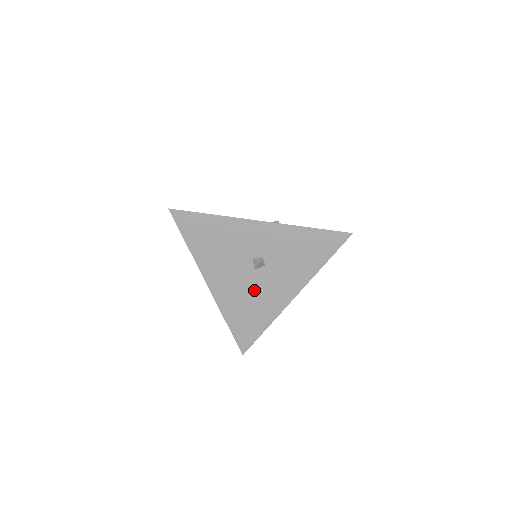
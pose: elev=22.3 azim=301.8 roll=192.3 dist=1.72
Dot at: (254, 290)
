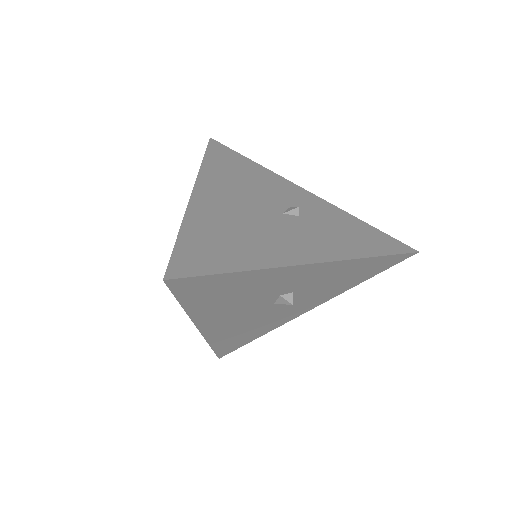
Dot at: (263, 318)
